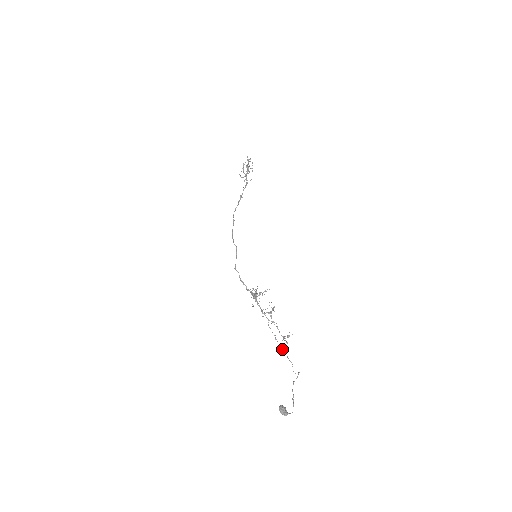
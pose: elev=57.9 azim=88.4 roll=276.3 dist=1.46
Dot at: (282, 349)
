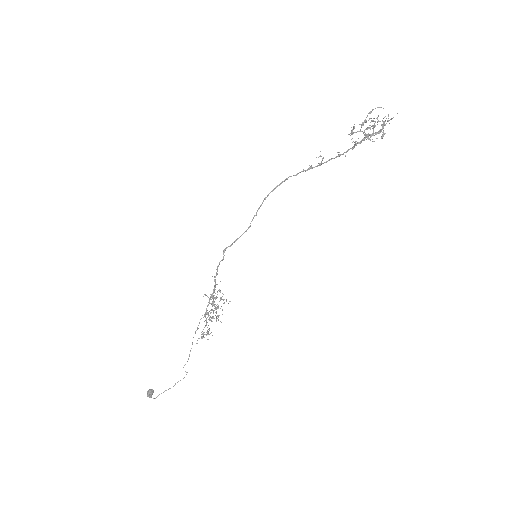
Dot at: occluded
